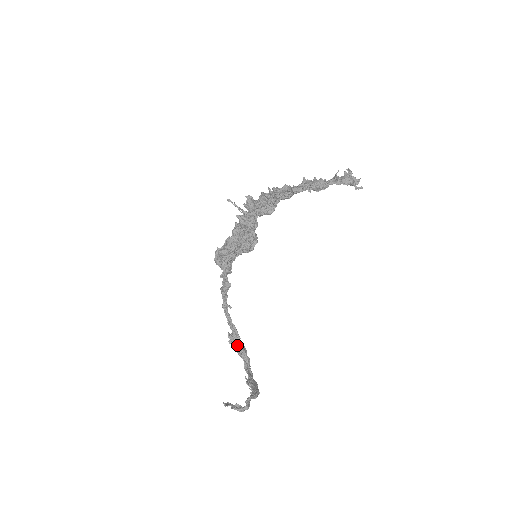
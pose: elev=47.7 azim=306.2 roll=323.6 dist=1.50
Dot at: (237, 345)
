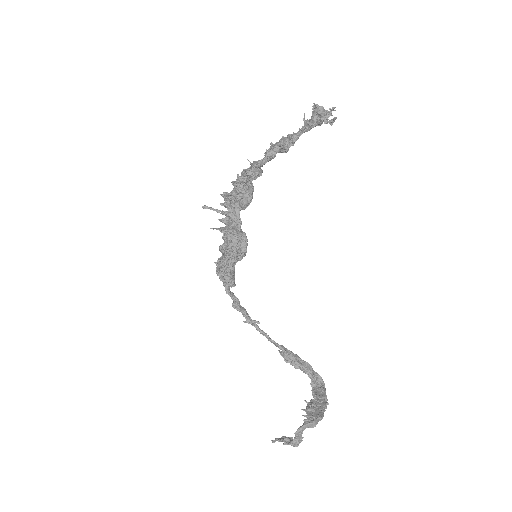
Dot at: (293, 363)
